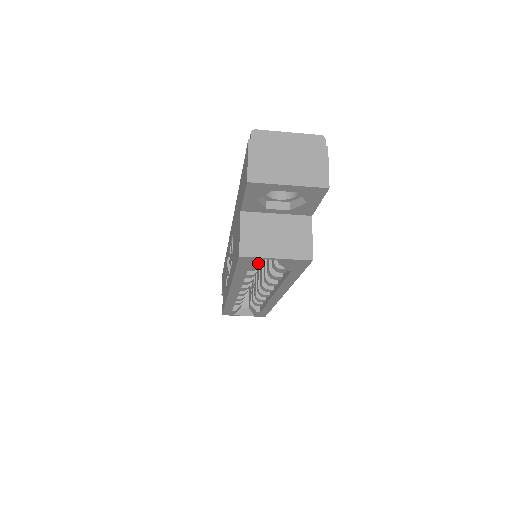
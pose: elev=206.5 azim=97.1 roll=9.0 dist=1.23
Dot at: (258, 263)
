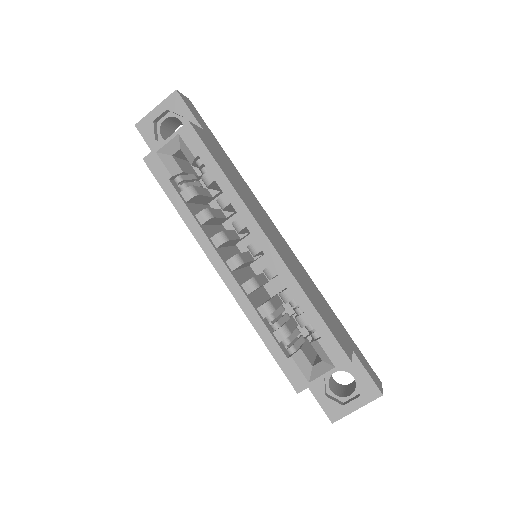
Dot at: (175, 172)
